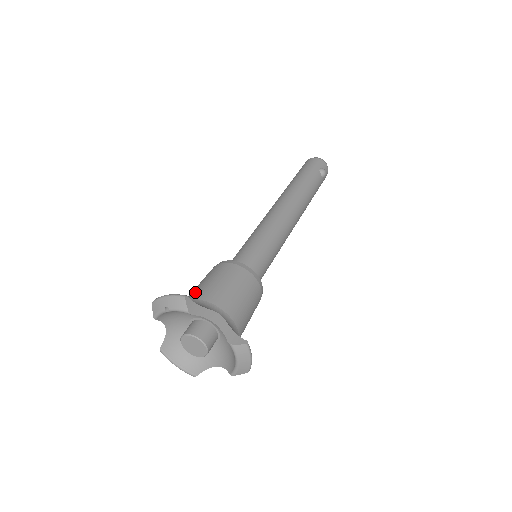
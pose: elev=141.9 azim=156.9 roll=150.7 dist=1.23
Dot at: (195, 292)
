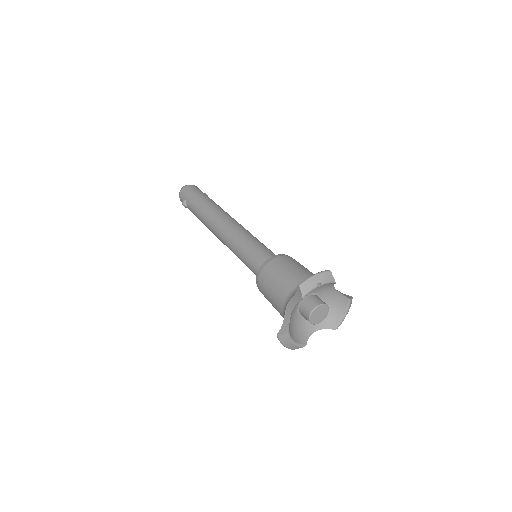
Dot at: (297, 276)
